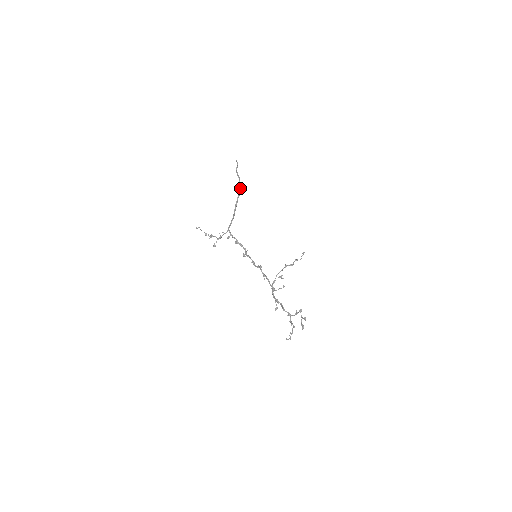
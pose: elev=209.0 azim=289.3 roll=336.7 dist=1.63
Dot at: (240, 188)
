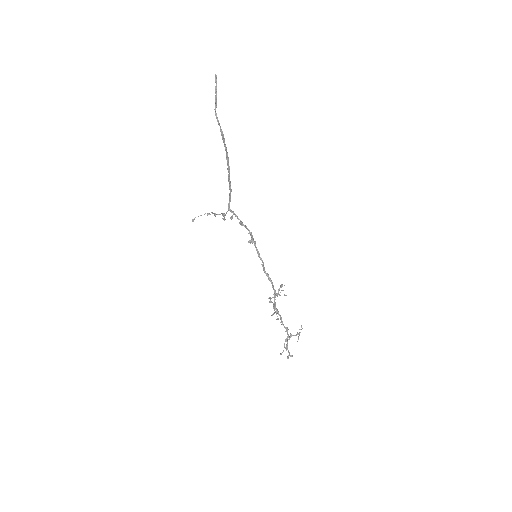
Dot at: (225, 149)
